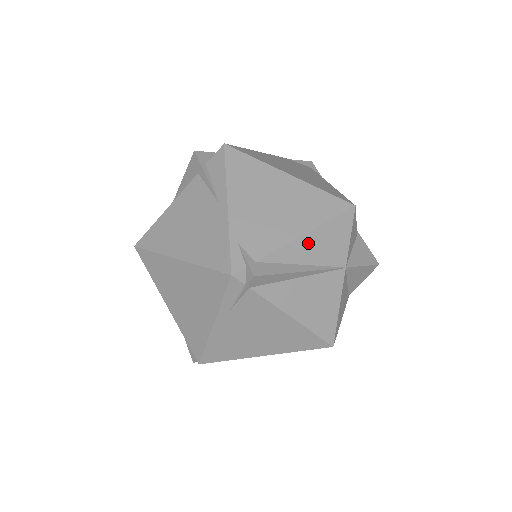
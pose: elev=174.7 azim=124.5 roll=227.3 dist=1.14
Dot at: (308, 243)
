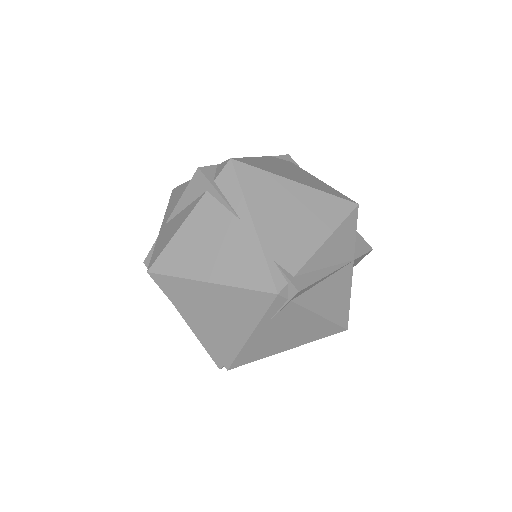
Dot at: (329, 247)
